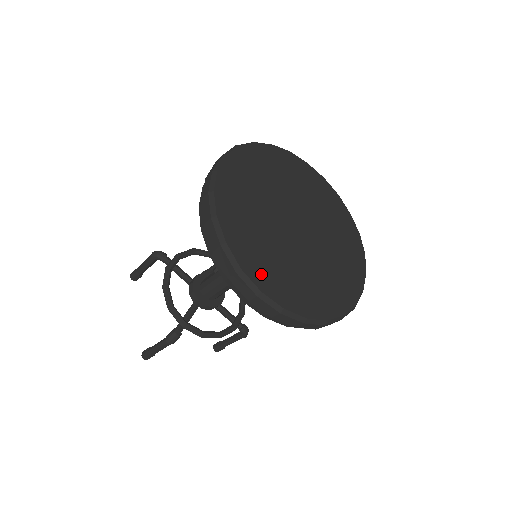
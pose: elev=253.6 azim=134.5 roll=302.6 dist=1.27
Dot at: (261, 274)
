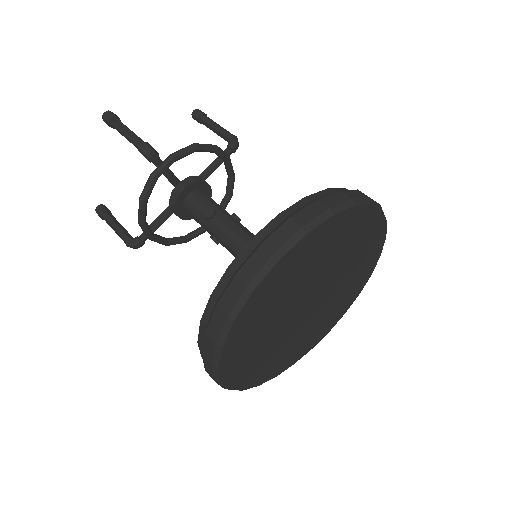
Dot at: (238, 375)
